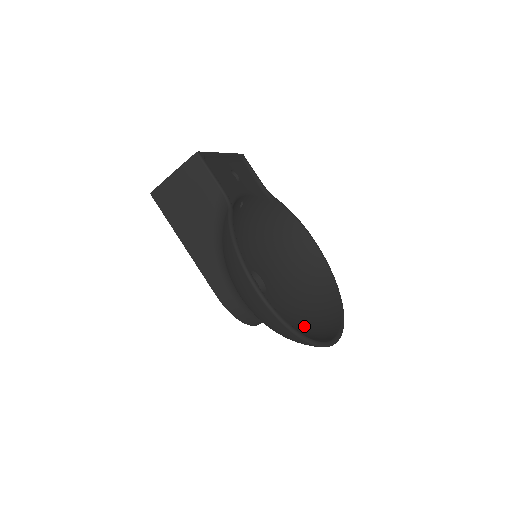
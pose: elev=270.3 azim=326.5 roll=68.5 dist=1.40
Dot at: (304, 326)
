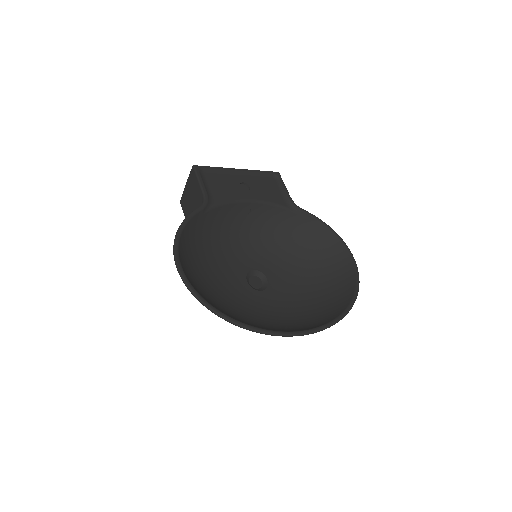
Dot at: (282, 323)
